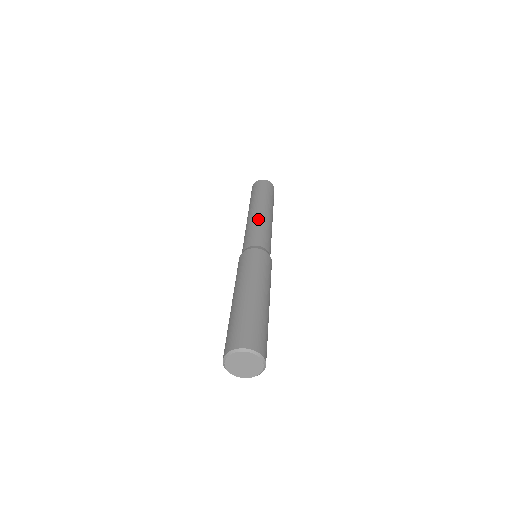
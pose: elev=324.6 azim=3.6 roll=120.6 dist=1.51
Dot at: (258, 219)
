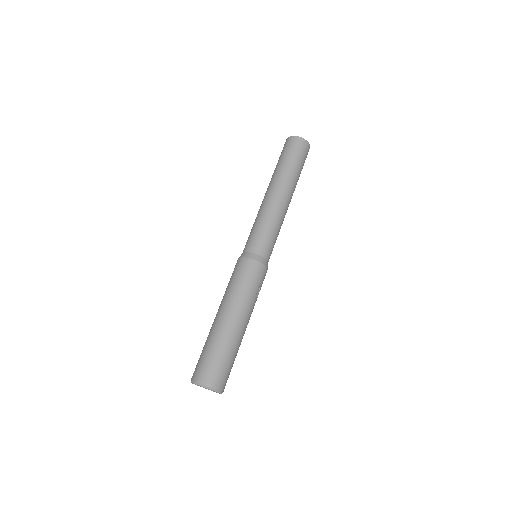
Dot at: (260, 210)
